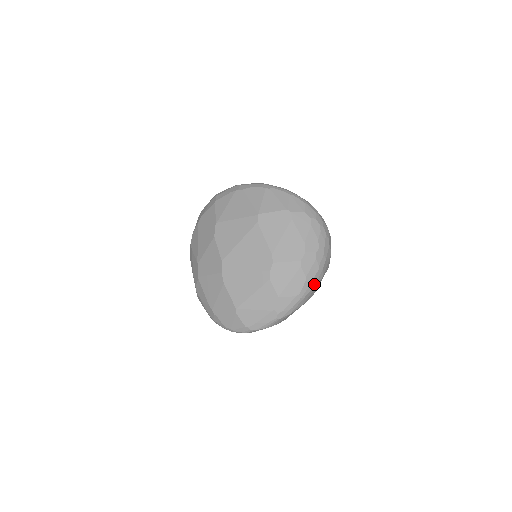
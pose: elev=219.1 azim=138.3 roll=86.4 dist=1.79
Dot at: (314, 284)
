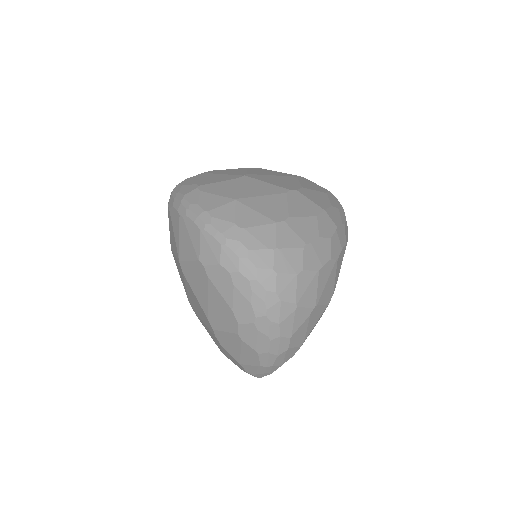
Dot at: (277, 353)
